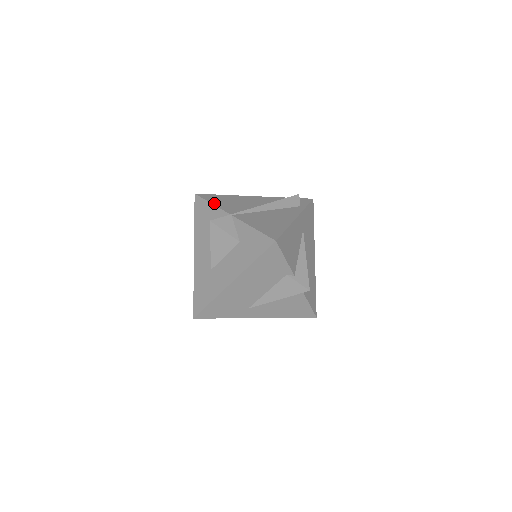
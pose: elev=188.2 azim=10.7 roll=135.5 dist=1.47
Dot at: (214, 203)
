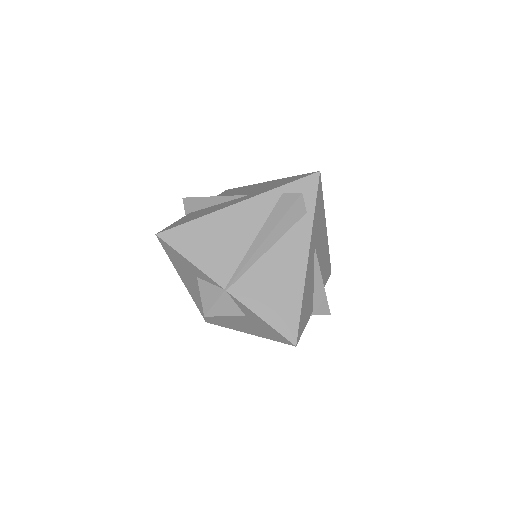
Dot at: (192, 260)
